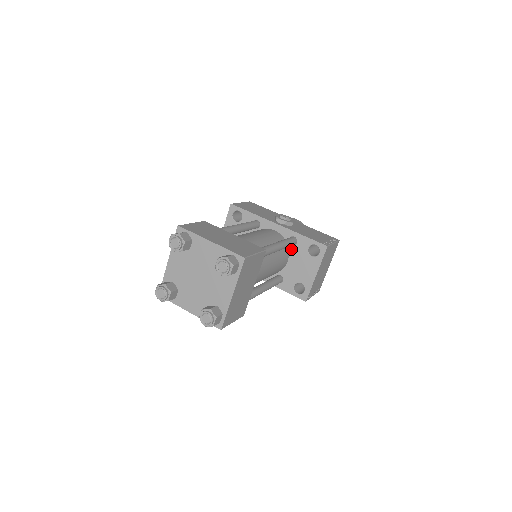
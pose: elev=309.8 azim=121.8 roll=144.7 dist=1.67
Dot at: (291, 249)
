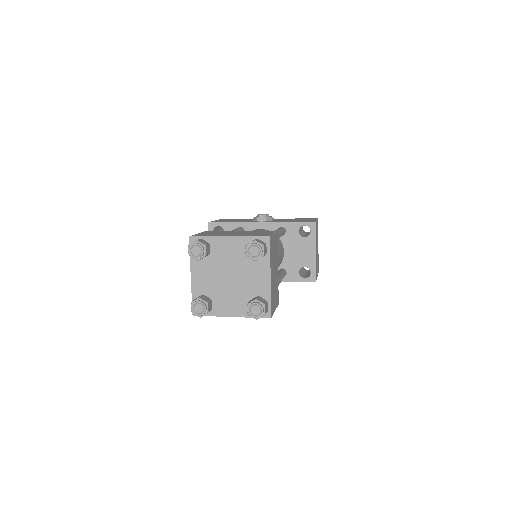
Dot at: (283, 239)
